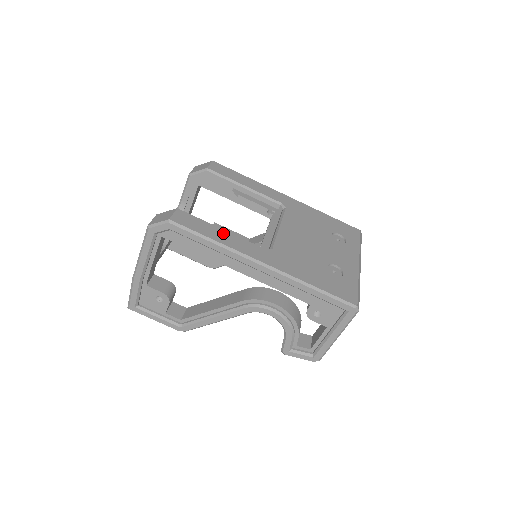
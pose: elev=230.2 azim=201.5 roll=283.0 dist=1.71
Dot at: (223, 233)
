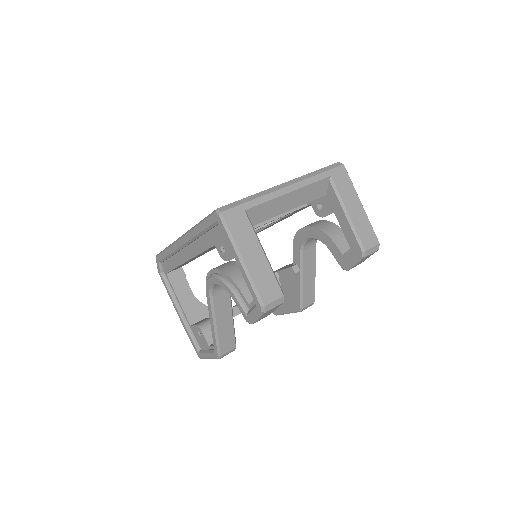
Dot at: occluded
